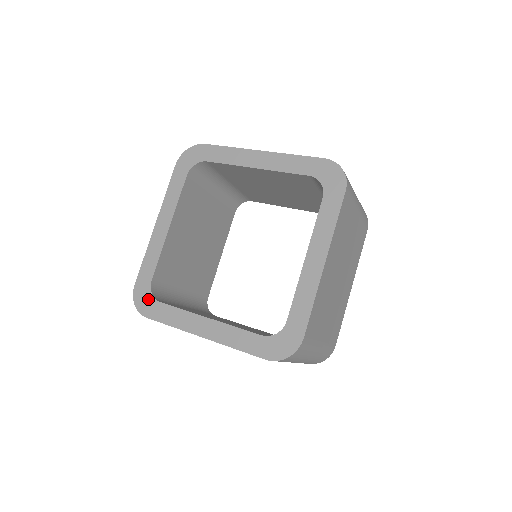
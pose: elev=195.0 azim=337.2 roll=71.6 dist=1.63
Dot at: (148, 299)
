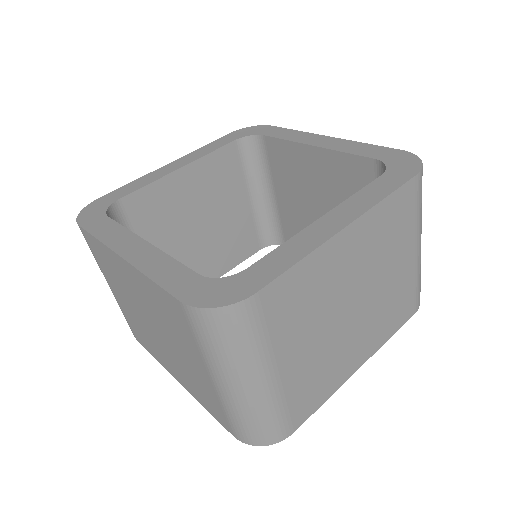
Dot at: (226, 284)
